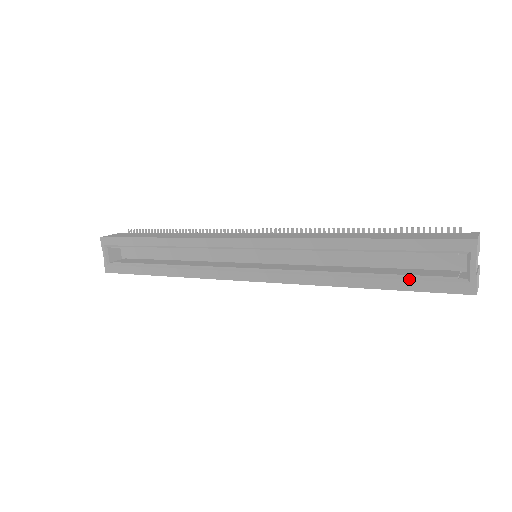
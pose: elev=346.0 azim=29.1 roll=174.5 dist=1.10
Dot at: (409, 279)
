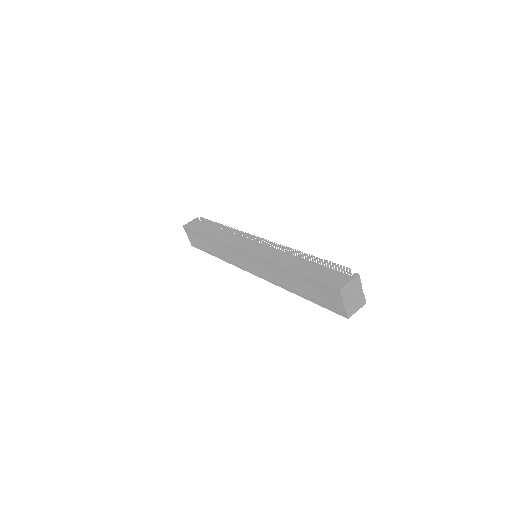
Dot at: (317, 299)
